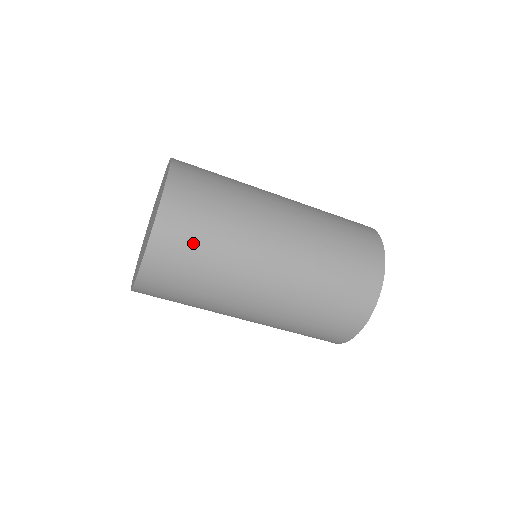
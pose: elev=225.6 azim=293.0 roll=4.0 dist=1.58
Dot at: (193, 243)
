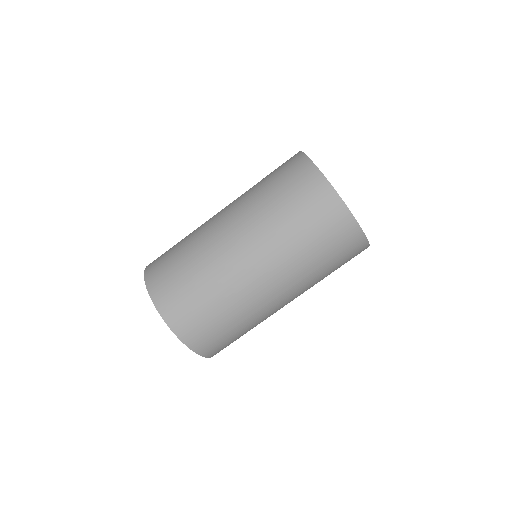
Dot at: (197, 310)
